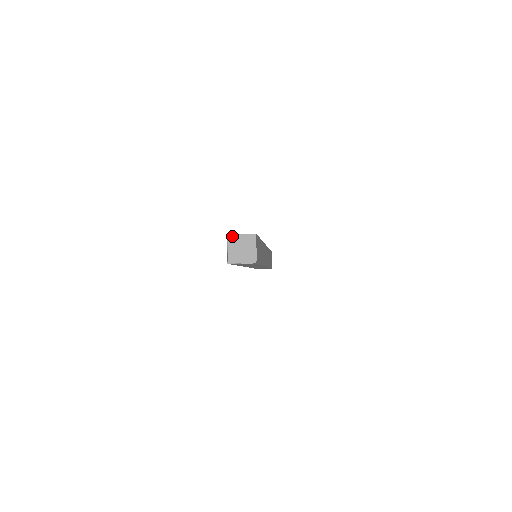
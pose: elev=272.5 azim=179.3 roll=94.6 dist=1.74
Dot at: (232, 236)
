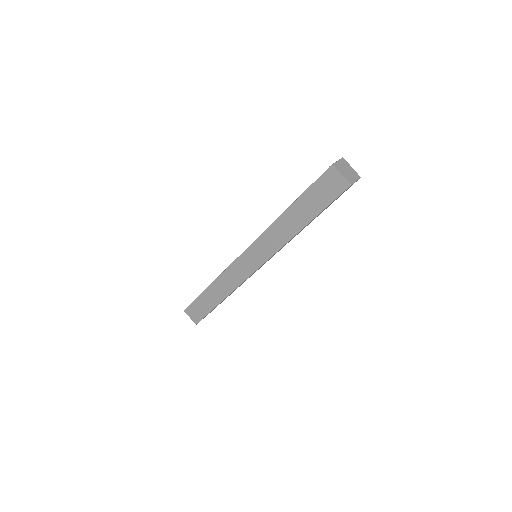
Dot at: (335, 164)
